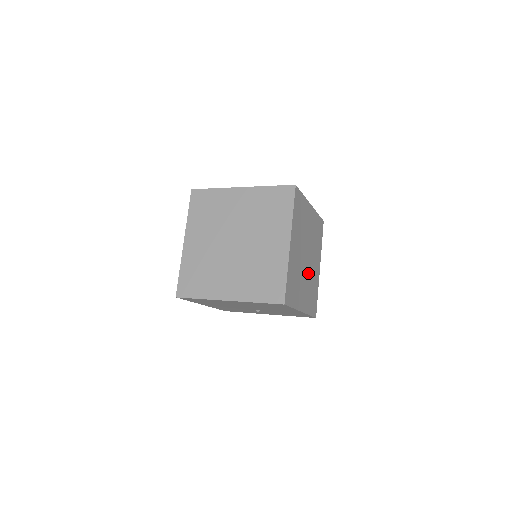
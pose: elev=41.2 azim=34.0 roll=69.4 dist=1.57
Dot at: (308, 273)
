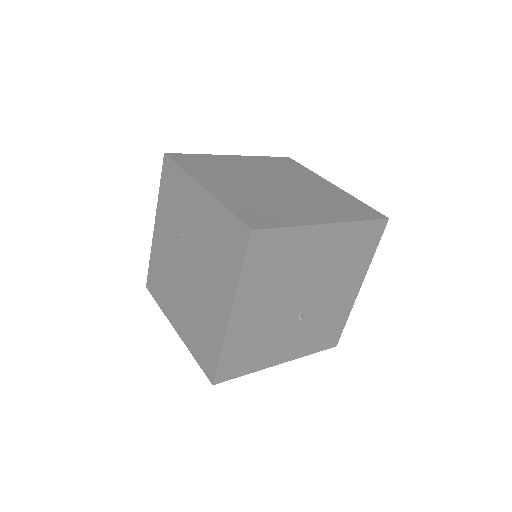
Dot at: occluded
